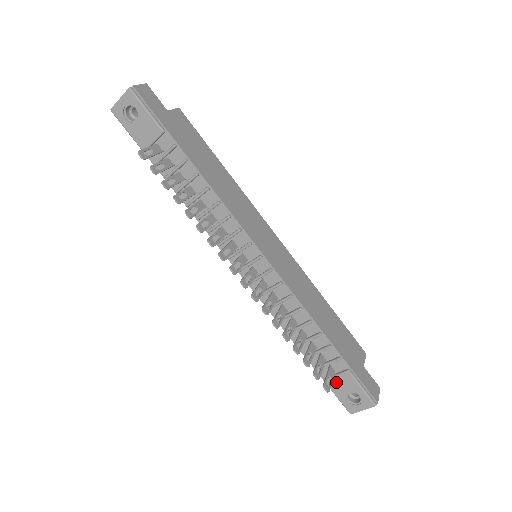
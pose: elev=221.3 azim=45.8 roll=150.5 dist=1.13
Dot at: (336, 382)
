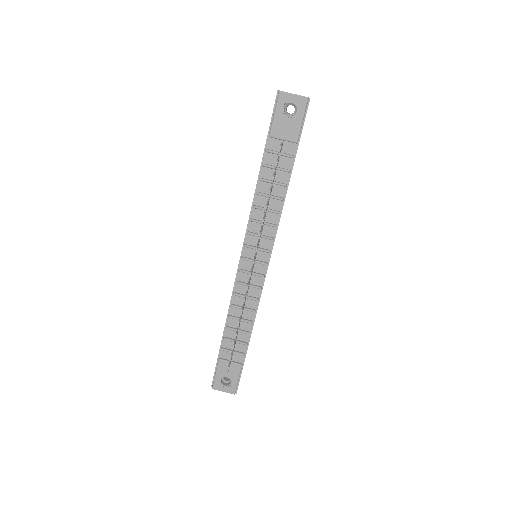
Dot at: (226, 365)
